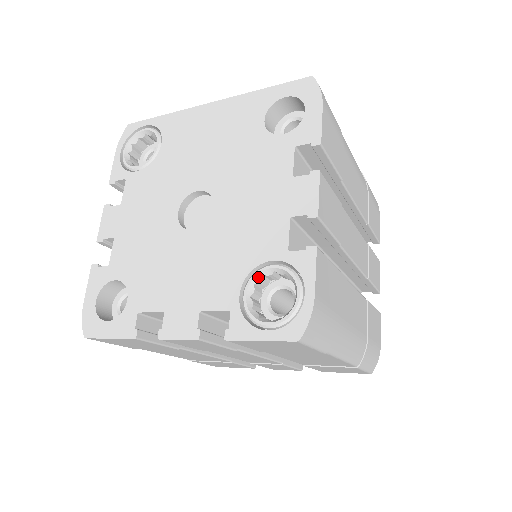
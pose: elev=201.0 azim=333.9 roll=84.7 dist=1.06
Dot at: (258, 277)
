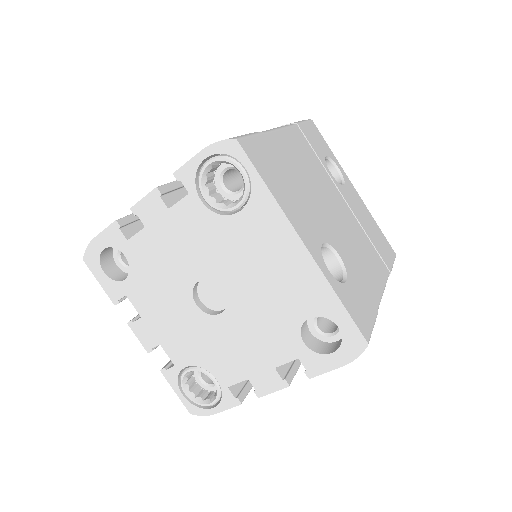
Dot at: (203, 372)
